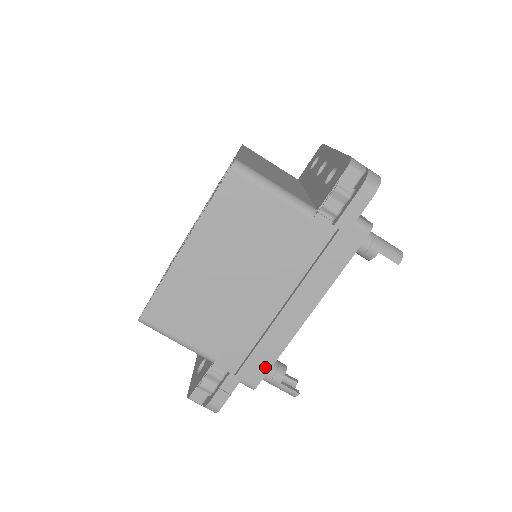
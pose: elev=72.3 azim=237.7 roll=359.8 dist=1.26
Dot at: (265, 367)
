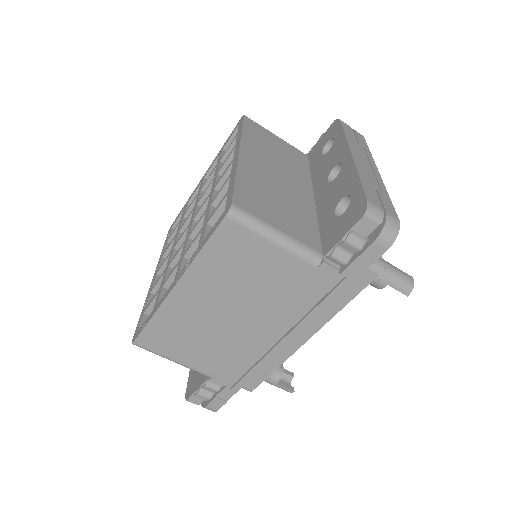
Dot at: (261, 377)
